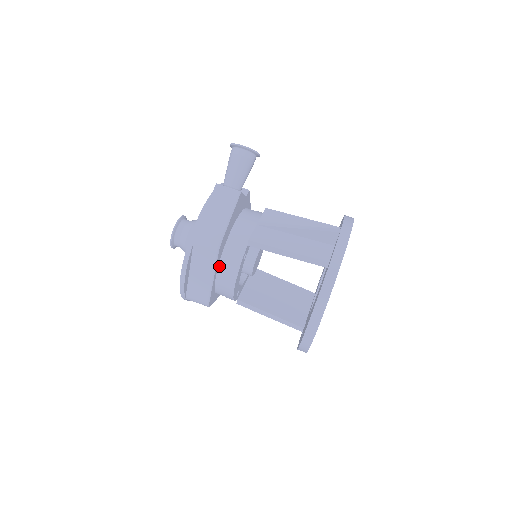
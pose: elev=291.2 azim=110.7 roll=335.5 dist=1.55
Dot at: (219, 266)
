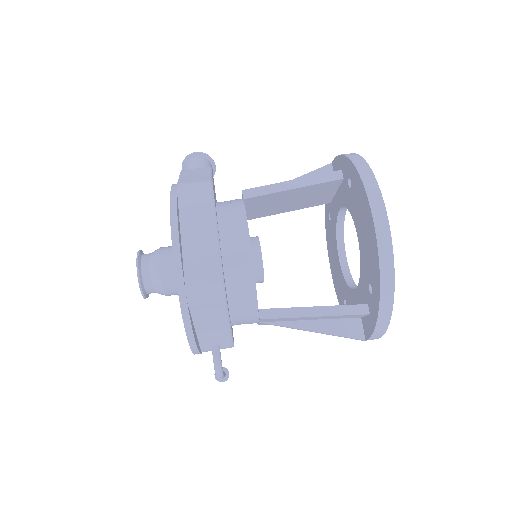
Dot at: (219, 223)
